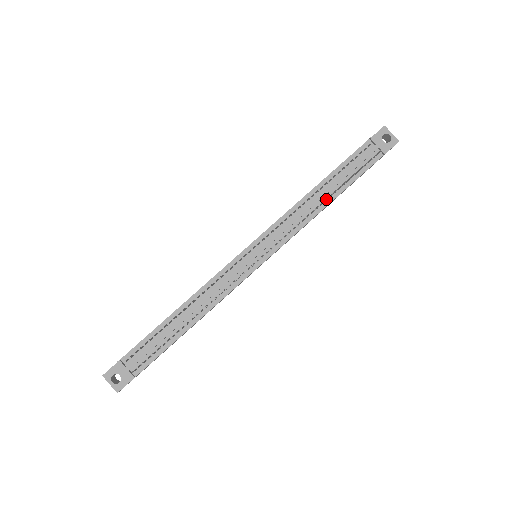
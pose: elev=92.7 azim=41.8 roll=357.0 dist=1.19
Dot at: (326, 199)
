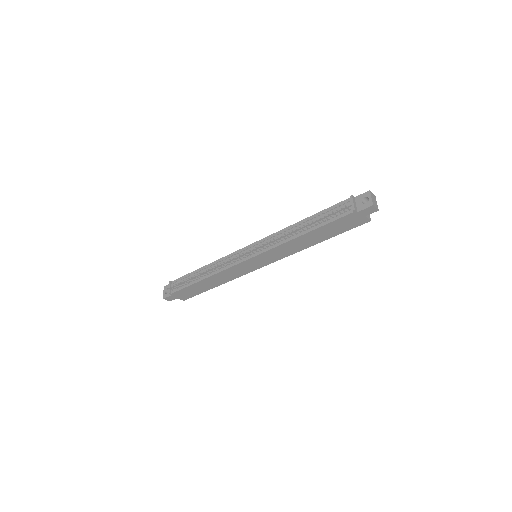
Dot at: (297, 230)
